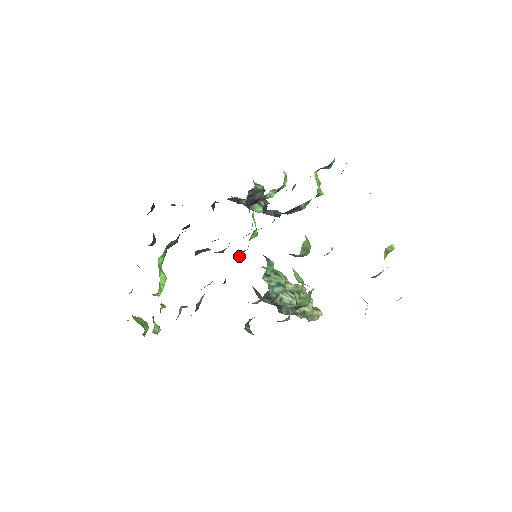
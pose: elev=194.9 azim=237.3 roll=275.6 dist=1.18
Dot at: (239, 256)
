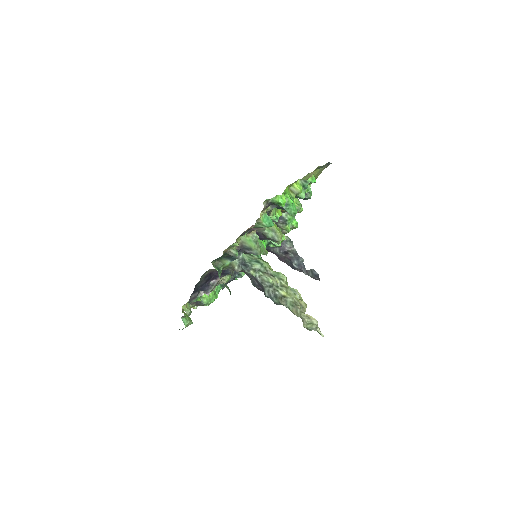
Dot at: occluded
